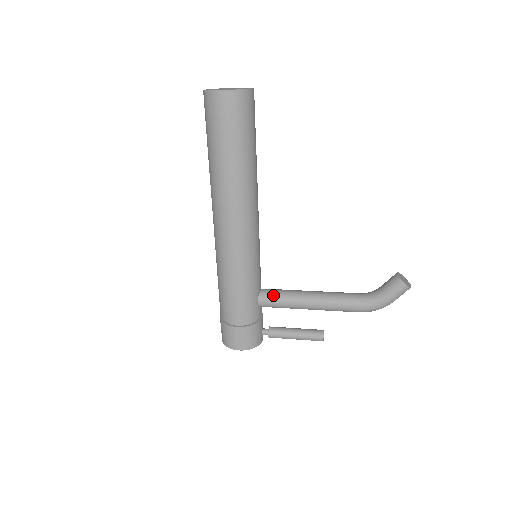
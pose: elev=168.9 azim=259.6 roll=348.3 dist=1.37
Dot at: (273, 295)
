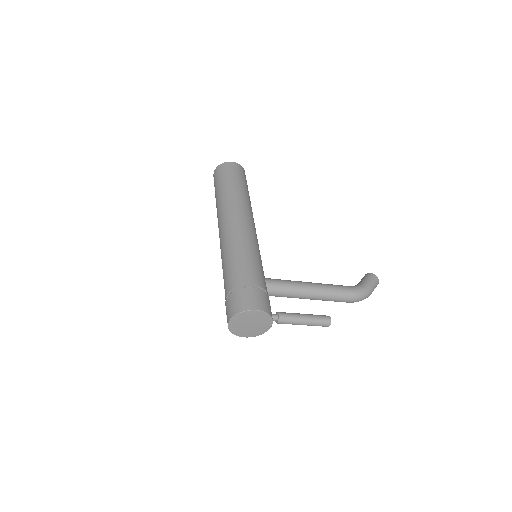
Dot at: (277, 279)
